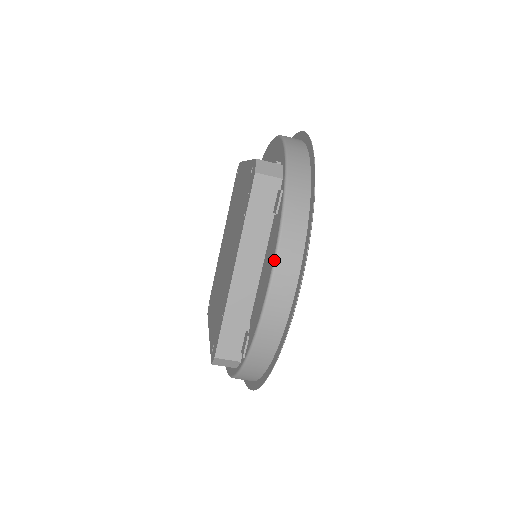
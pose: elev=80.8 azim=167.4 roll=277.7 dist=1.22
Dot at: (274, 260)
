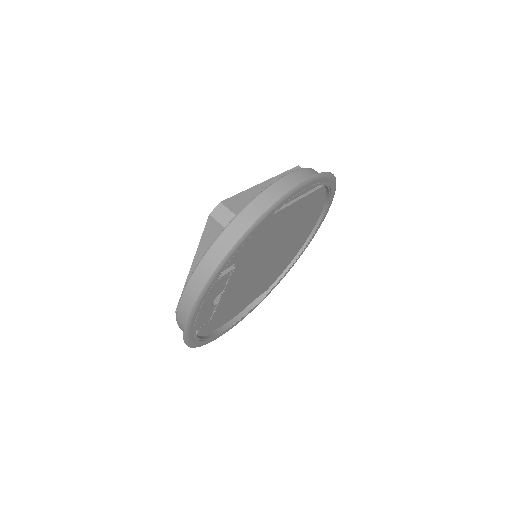
Dot at: (185, 286)
